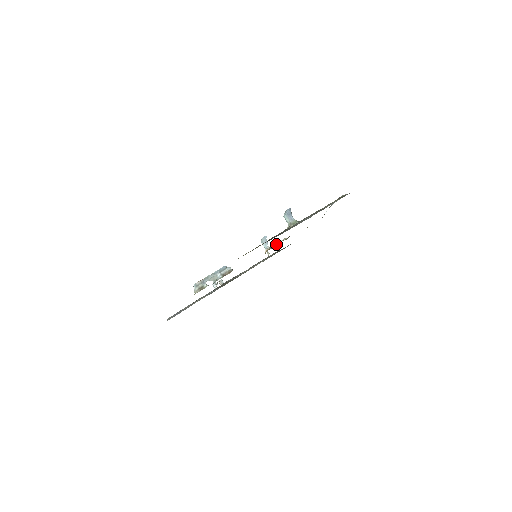
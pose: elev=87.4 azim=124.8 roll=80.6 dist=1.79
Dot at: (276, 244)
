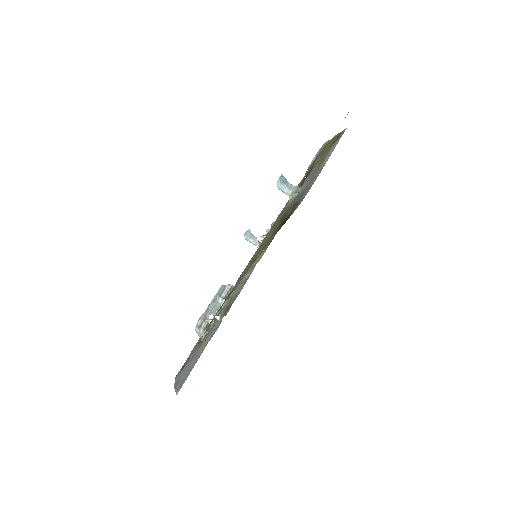
Dot at: occluded
